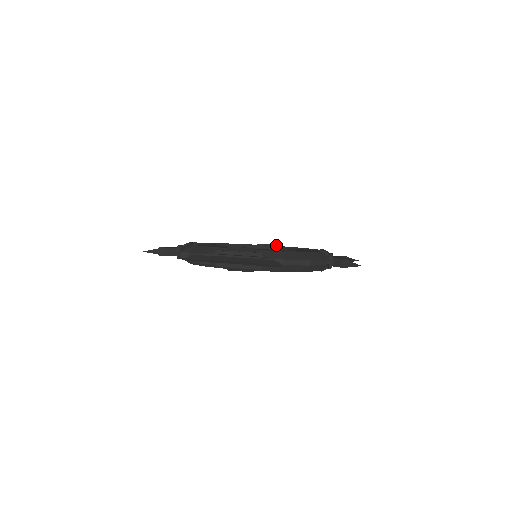
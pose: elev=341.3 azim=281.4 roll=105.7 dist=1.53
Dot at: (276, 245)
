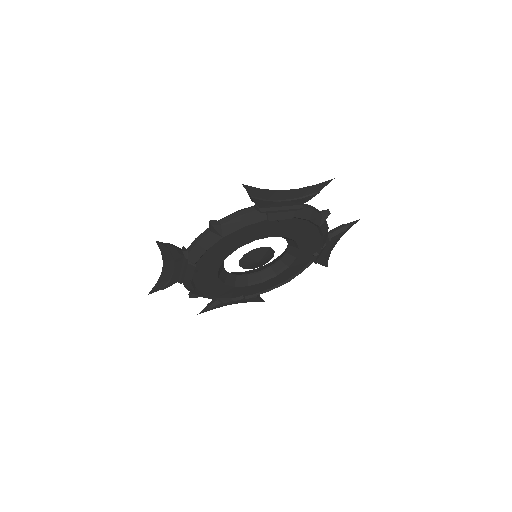
Dot at: occluded
